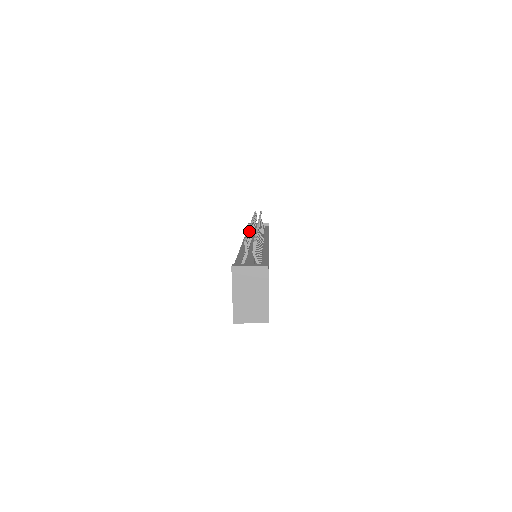
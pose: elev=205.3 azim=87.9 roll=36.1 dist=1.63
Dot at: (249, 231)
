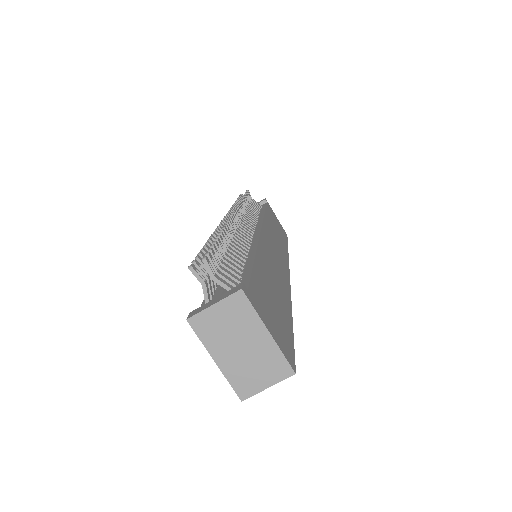
Dot at: (210, 238)
